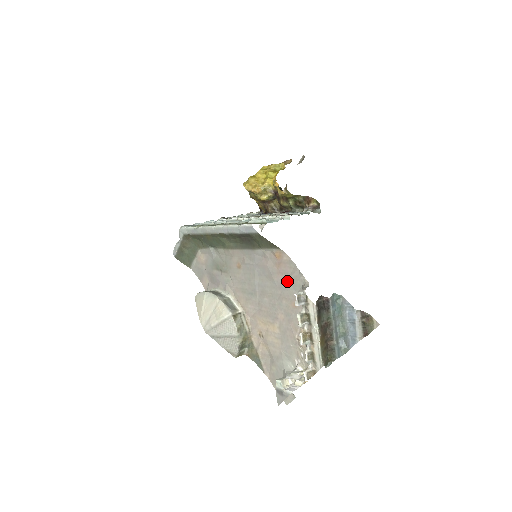
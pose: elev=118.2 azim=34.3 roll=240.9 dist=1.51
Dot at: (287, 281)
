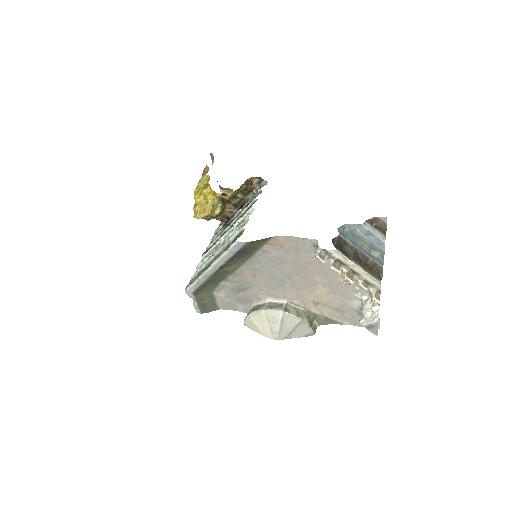
Dot at: (299, 252)
